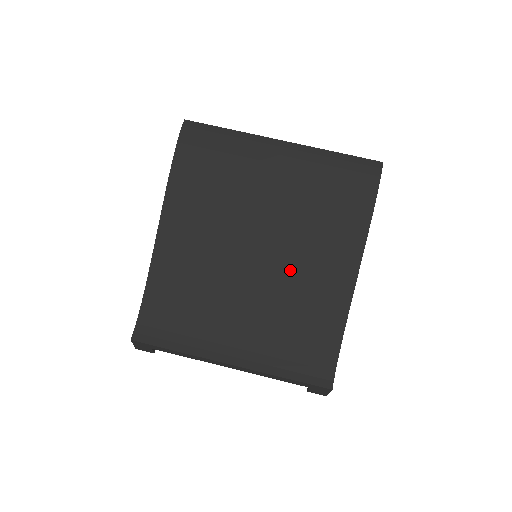
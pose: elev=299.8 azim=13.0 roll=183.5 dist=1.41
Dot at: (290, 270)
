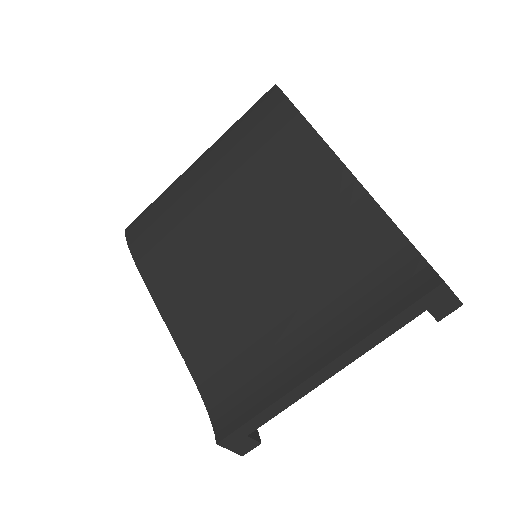
Dot at: (289, 231)
